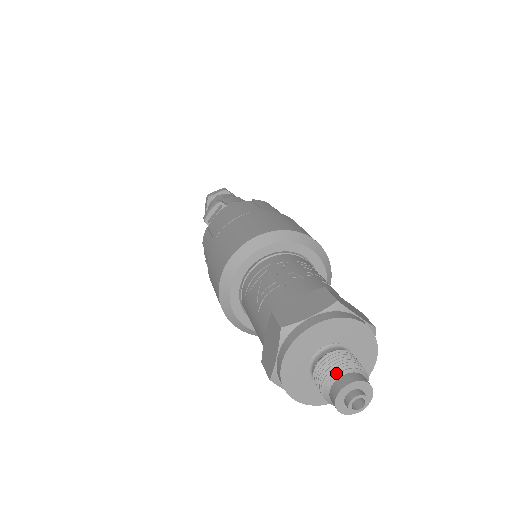
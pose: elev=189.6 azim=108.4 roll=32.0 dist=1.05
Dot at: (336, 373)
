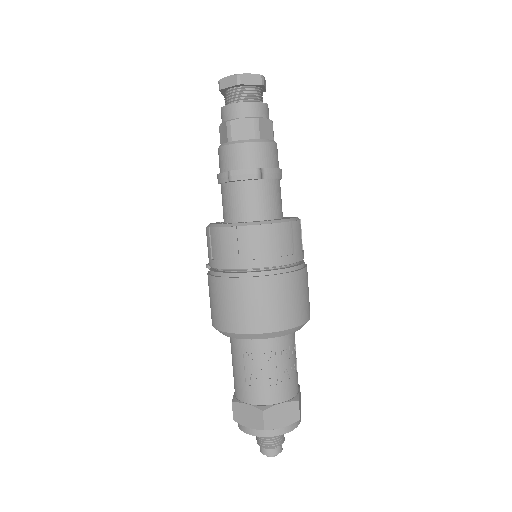
Dot at: (273, 448)
